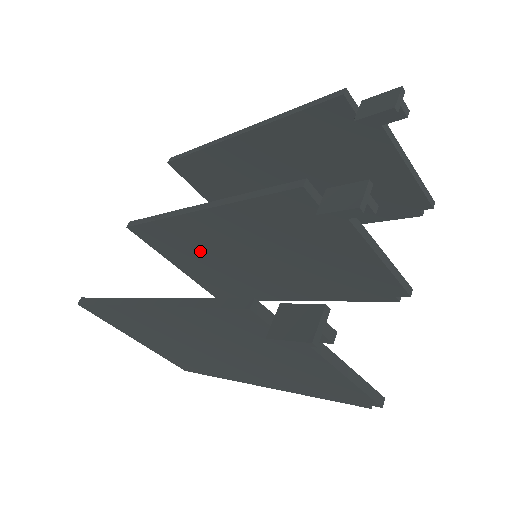
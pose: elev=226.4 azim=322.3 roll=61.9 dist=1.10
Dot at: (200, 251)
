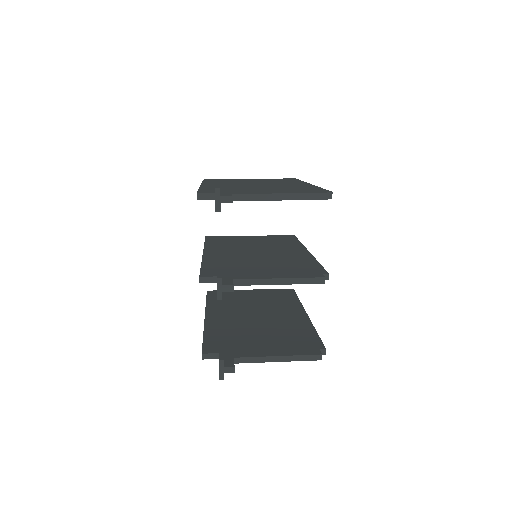
Dot at: occluded
